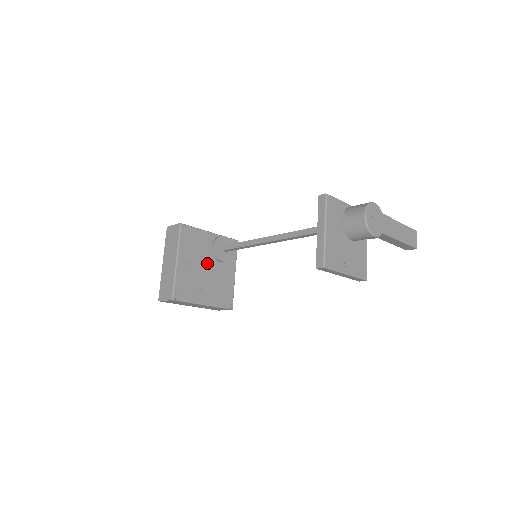
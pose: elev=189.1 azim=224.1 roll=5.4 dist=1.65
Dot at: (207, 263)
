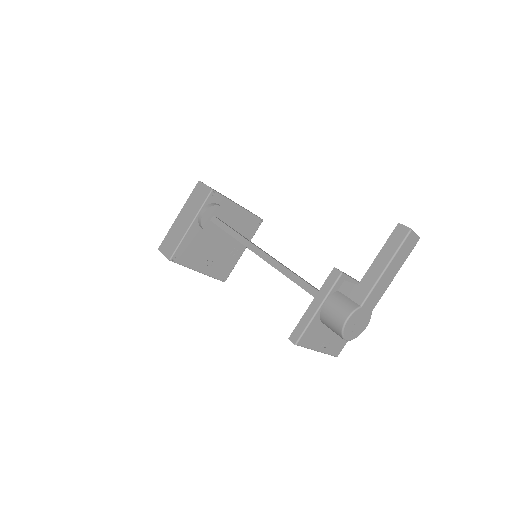
Dot at: (215, 239)
